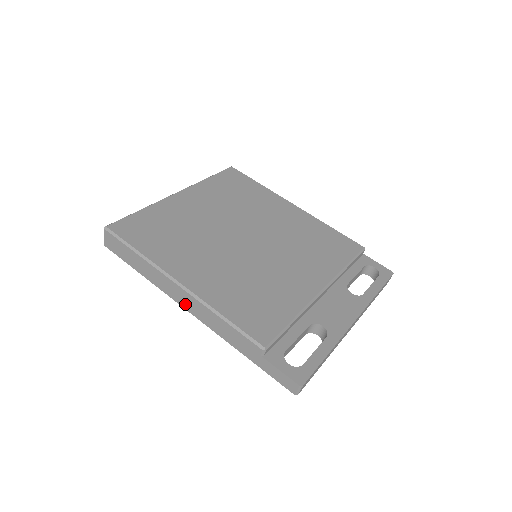
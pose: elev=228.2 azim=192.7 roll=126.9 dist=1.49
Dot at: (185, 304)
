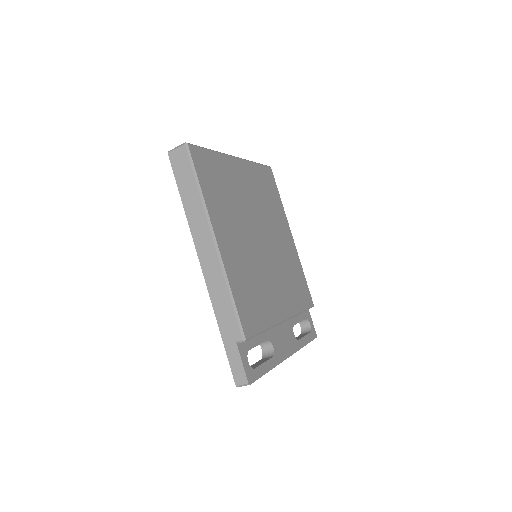
Dot at: (204, 258)
